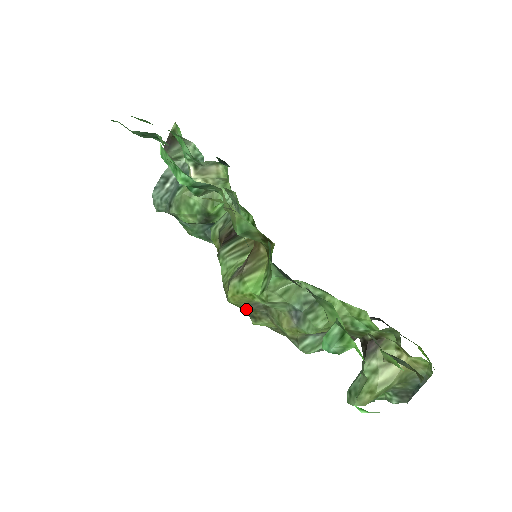
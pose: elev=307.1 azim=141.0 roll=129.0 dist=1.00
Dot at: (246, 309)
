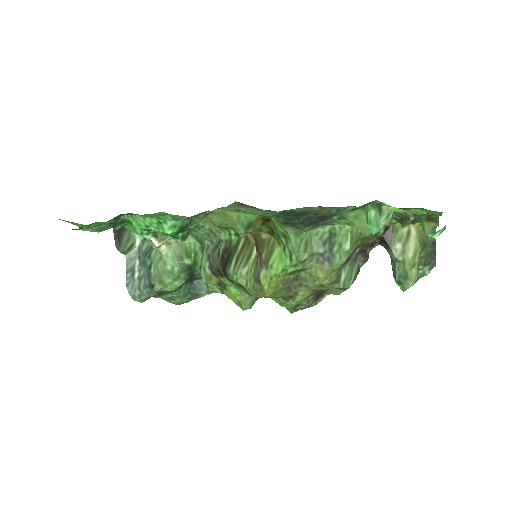
Dot at: (282, 293)
